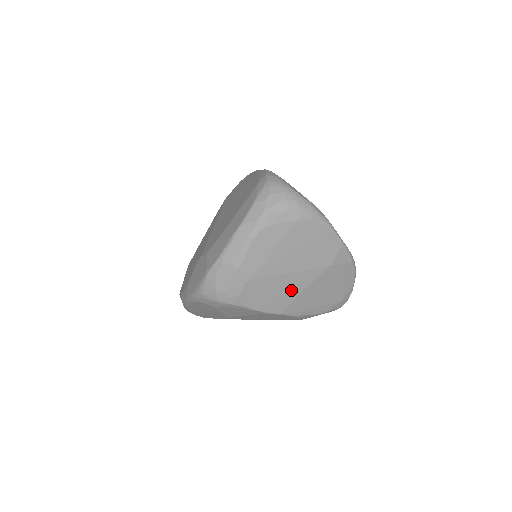
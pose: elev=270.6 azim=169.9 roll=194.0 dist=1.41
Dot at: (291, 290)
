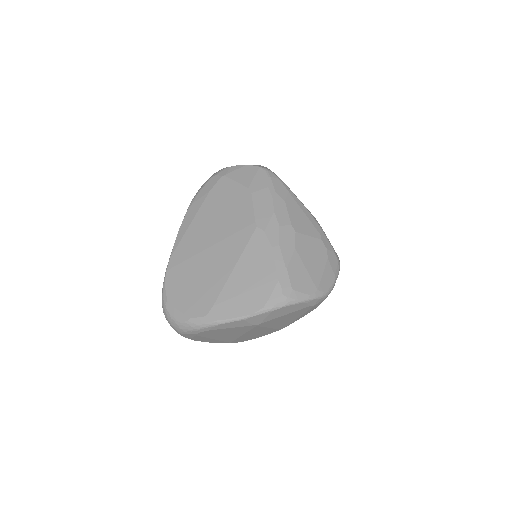
Dot at: (261, 331)
